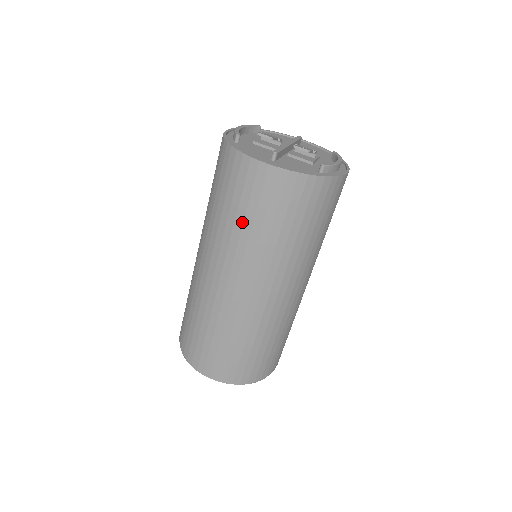
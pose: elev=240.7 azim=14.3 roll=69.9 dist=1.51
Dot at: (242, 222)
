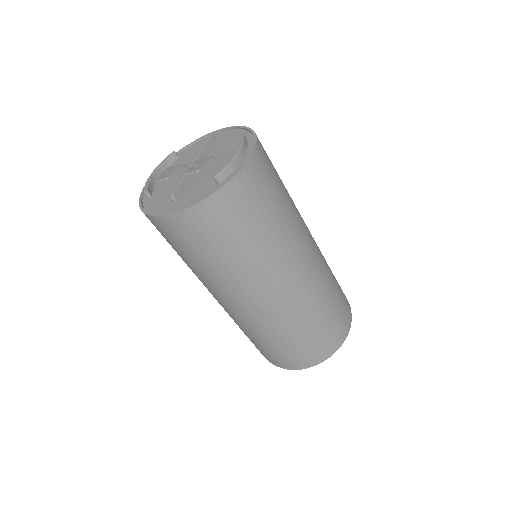
Dot at: (196, 262)
